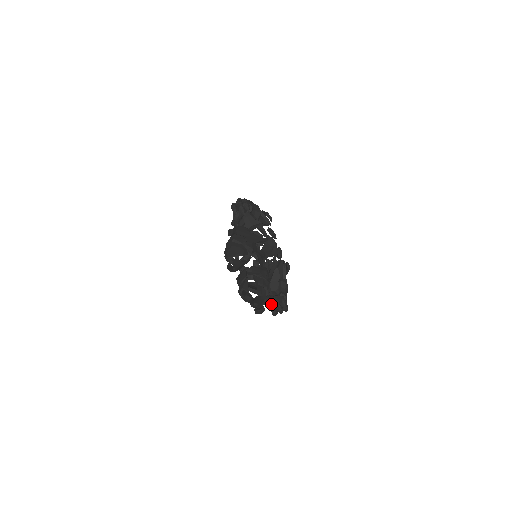
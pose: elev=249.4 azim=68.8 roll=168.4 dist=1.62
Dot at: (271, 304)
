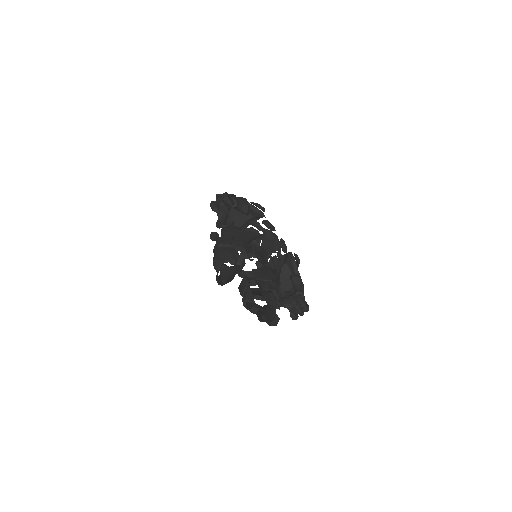
Dot at: (288, 307)
